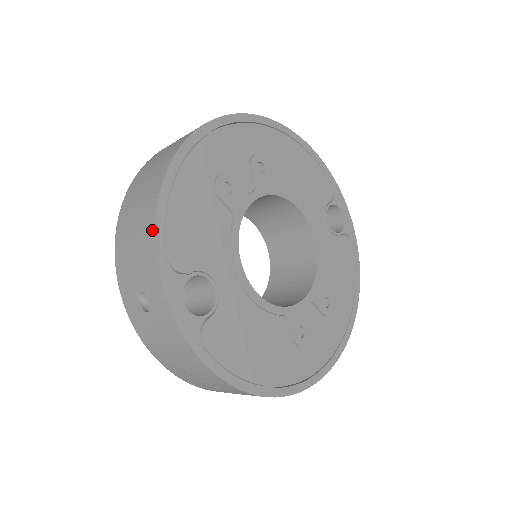
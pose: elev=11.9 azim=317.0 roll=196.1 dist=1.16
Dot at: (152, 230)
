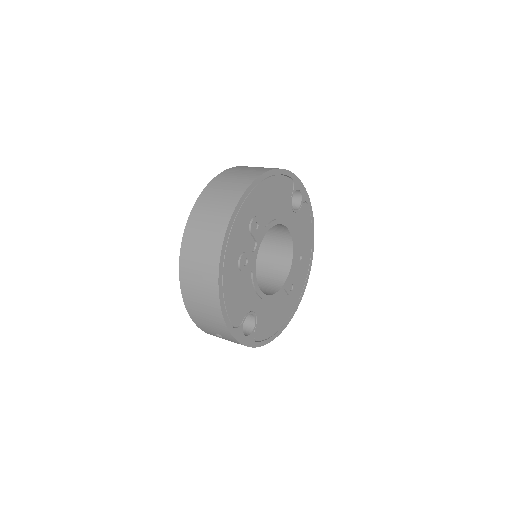
Dot at: (222, 321)
